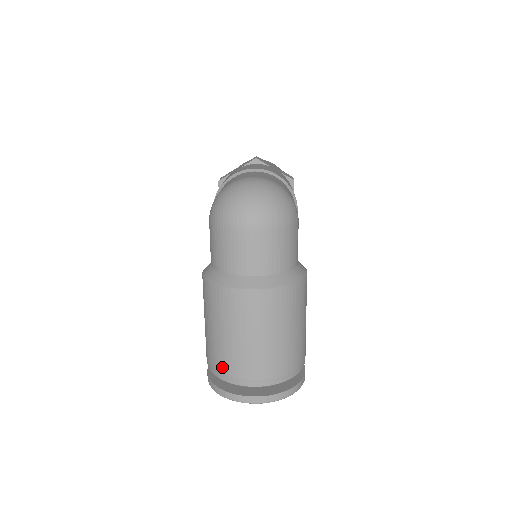
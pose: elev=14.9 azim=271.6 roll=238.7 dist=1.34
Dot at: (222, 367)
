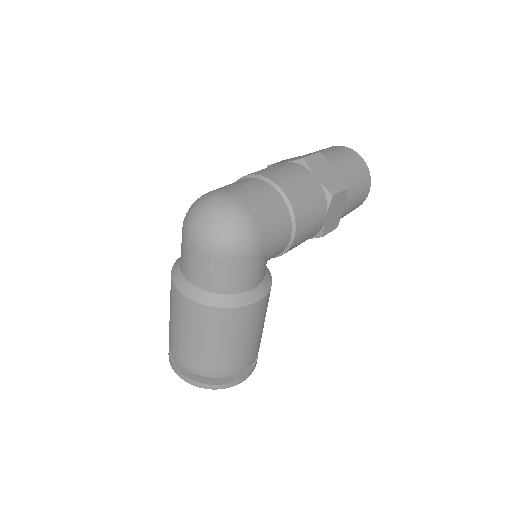
Dot at: (169, 336)
